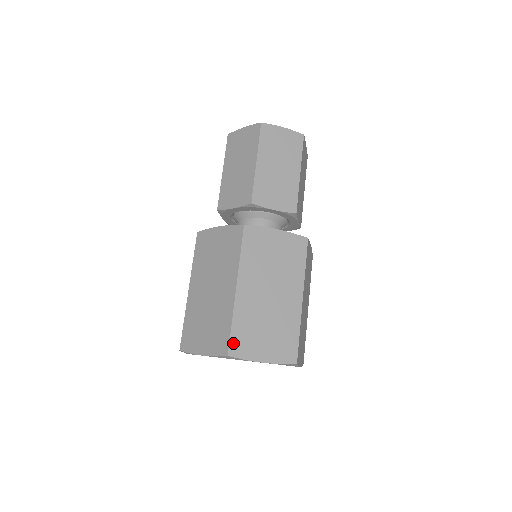
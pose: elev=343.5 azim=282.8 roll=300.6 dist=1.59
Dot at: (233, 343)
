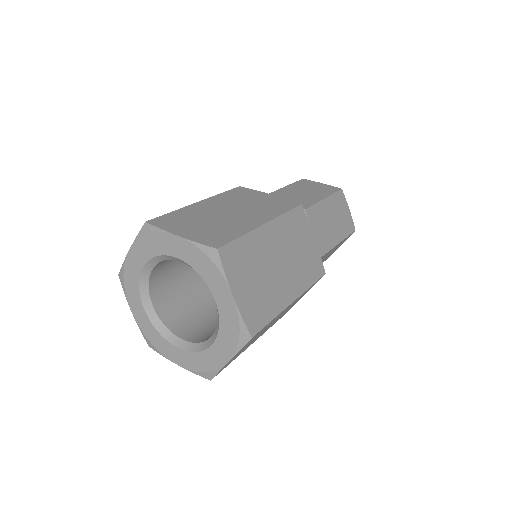
Dot at: (160, 219)
